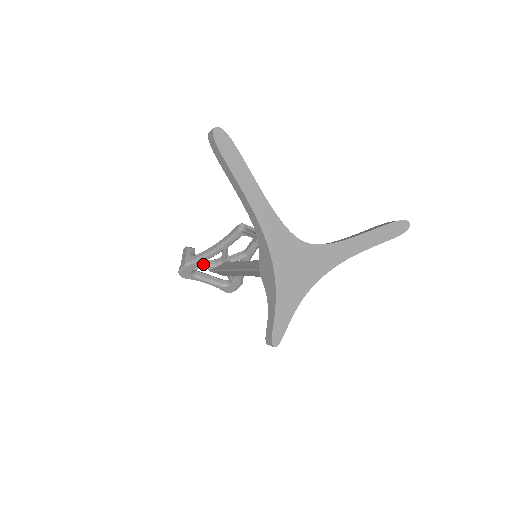
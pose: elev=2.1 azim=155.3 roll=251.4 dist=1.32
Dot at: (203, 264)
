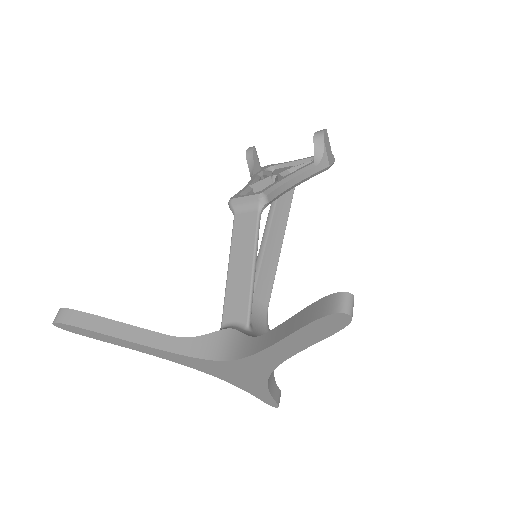
Dot at: occluded
